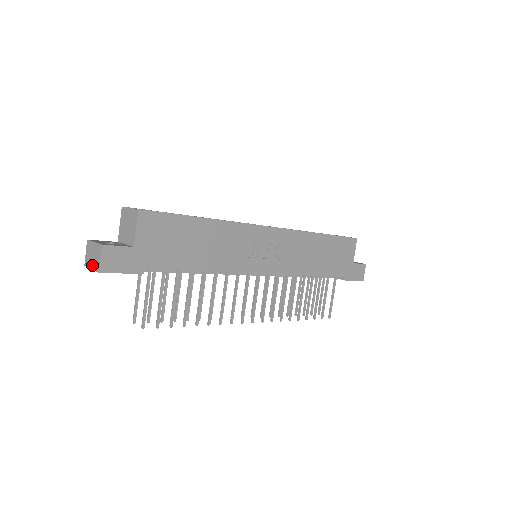
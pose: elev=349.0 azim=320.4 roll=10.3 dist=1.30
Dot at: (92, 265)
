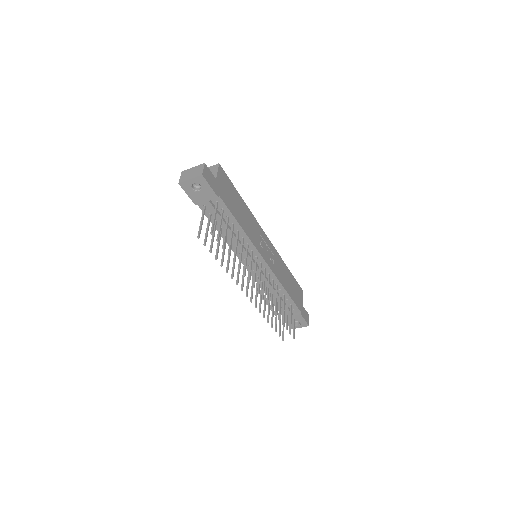
Dot at: (192, 177)
